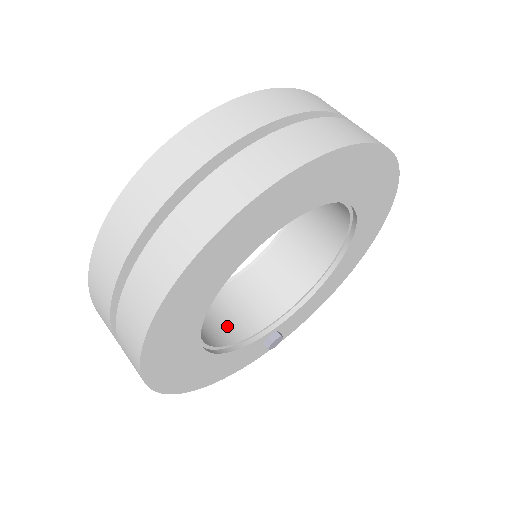
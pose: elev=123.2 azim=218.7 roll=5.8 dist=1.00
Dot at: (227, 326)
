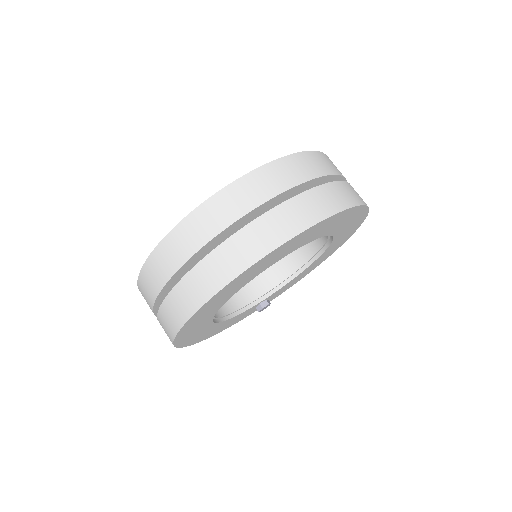
Dot at: occluded
